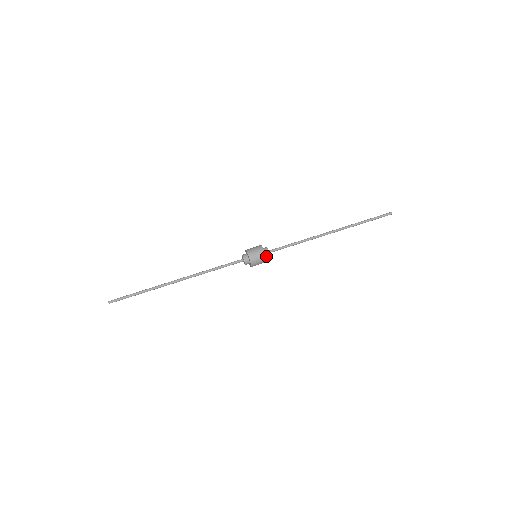
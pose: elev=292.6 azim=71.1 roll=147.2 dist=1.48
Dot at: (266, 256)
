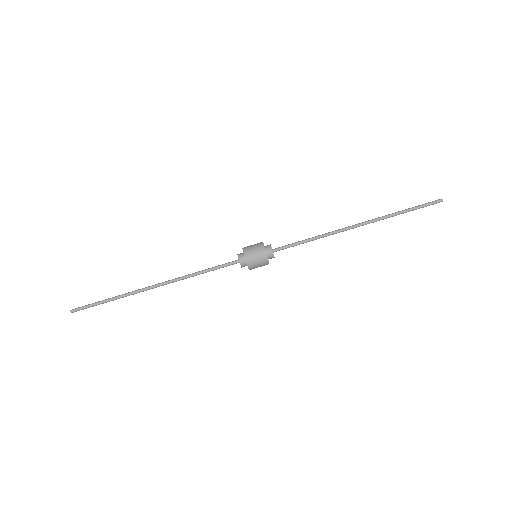
Dot at: (269, 258)
